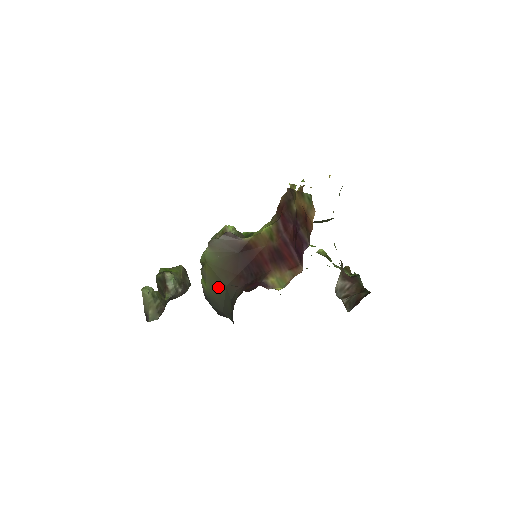
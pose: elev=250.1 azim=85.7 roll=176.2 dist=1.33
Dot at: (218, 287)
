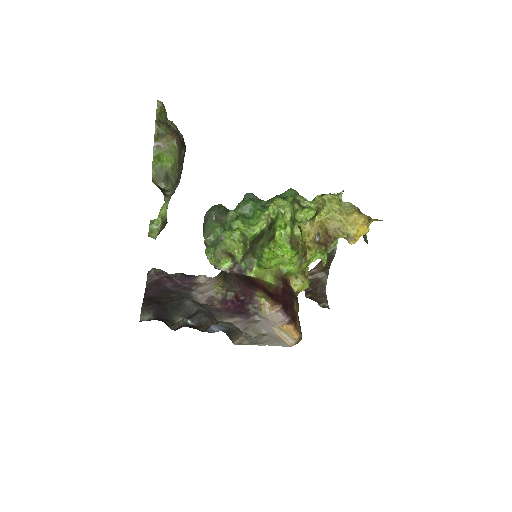
Dot at: occluded
